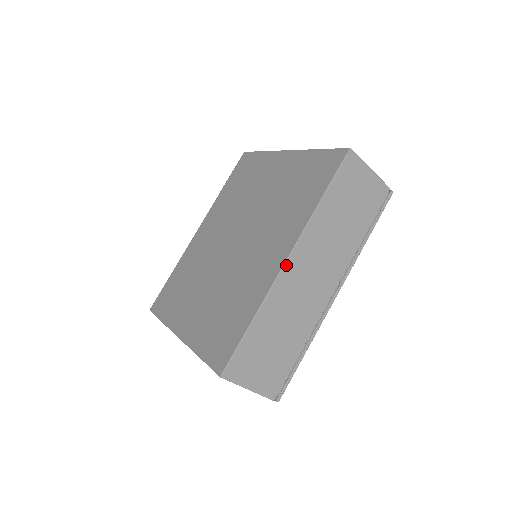
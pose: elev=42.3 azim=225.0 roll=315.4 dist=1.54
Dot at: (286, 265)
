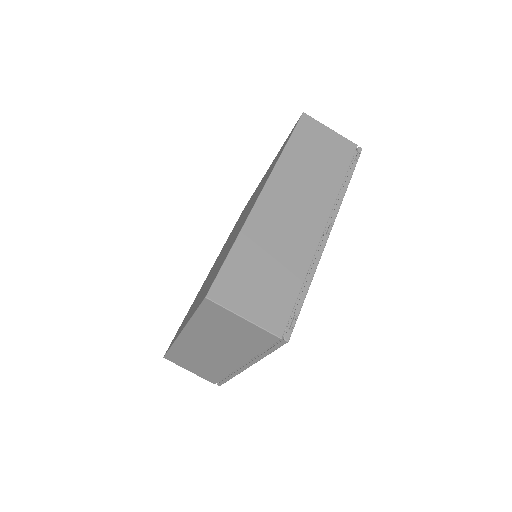
Dot at: (262, 196)
